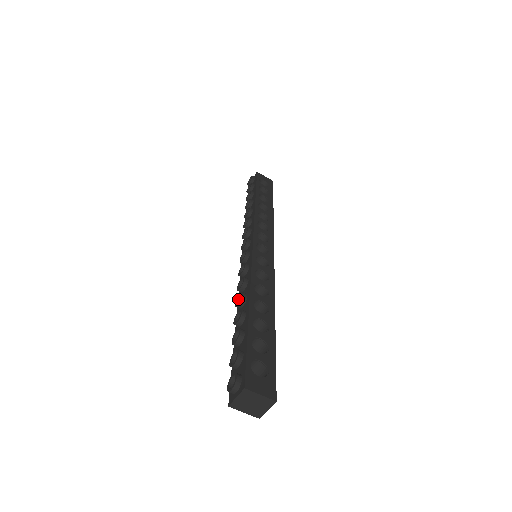
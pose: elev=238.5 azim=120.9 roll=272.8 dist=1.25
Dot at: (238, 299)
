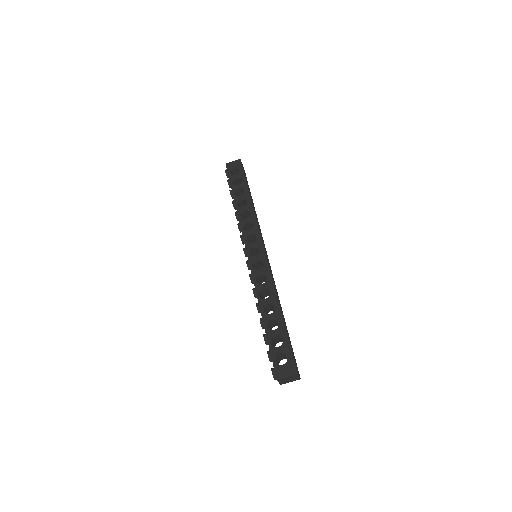
Dot at: occluded
